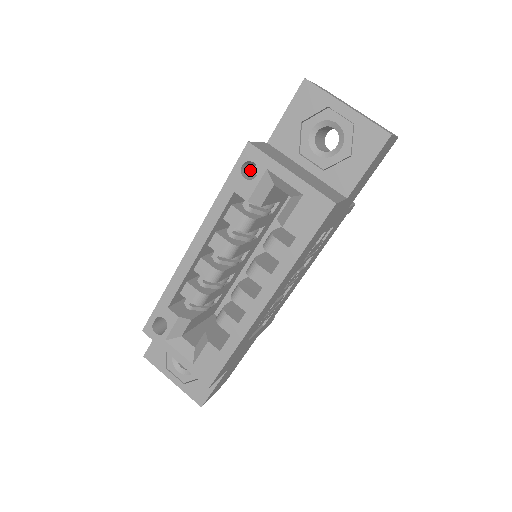
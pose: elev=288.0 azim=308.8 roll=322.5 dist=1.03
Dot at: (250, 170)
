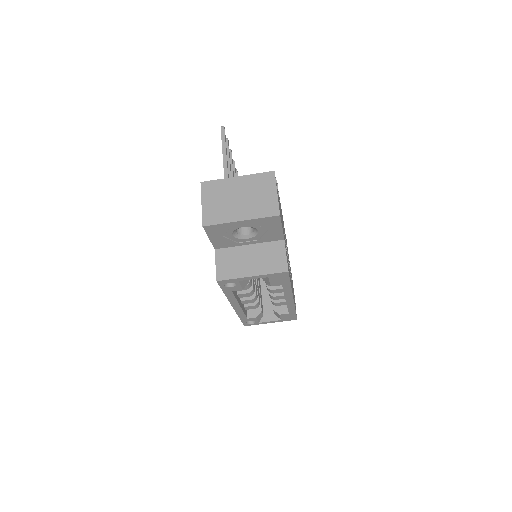
Dot at: occluded
